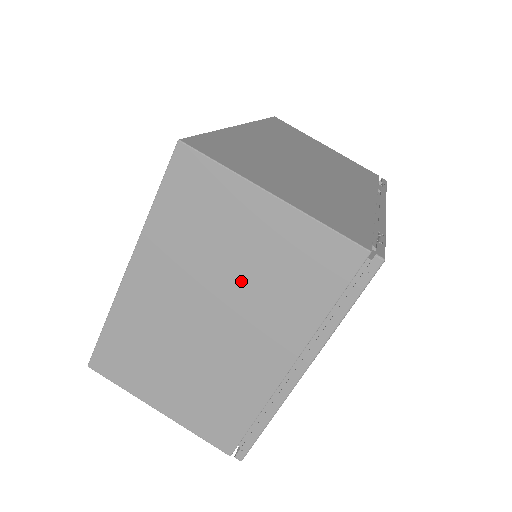
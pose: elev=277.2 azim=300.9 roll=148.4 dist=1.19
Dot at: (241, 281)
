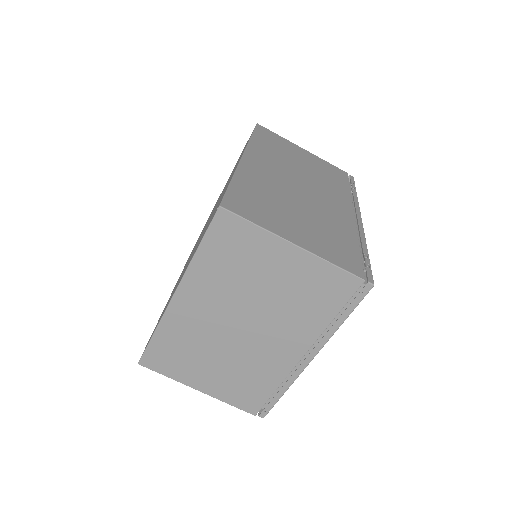
Dot at: (267, 301)
